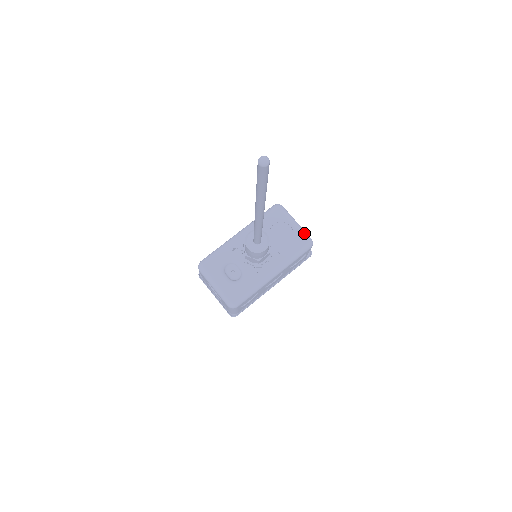
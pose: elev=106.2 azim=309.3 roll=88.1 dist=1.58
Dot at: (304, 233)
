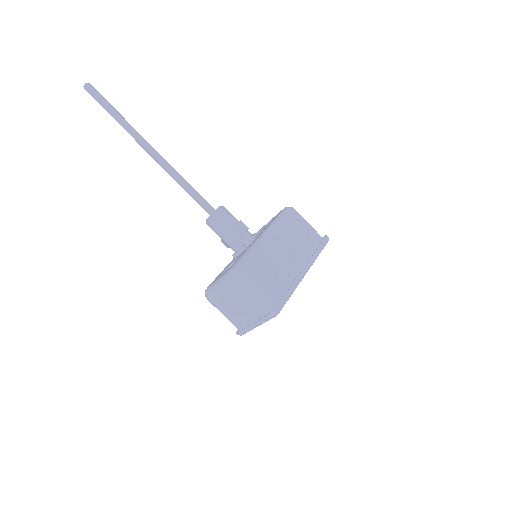
Dot at: occluded
